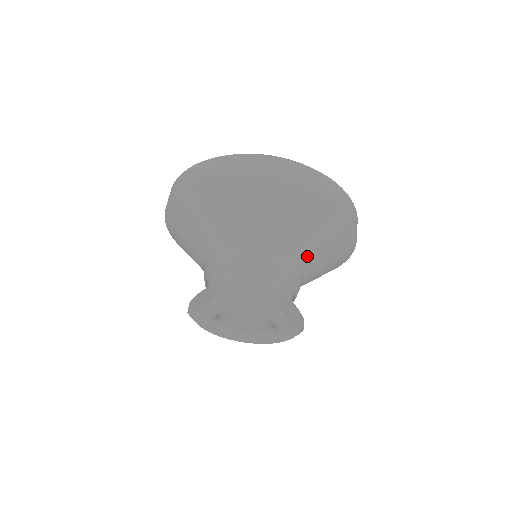
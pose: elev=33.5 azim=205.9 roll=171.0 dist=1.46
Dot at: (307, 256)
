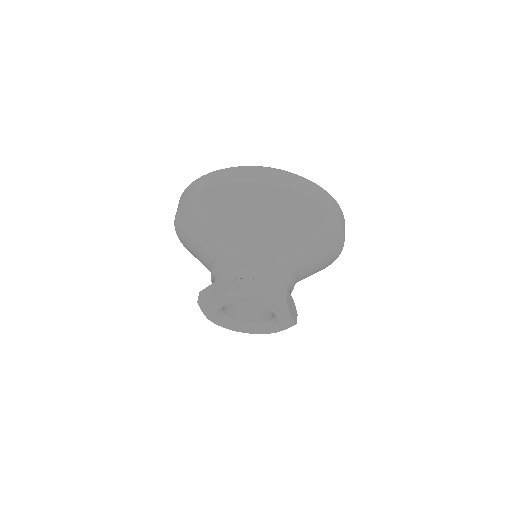
Dot at: (305, 259)
